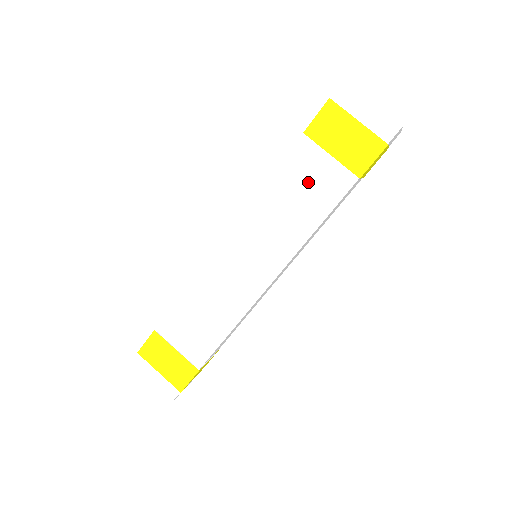
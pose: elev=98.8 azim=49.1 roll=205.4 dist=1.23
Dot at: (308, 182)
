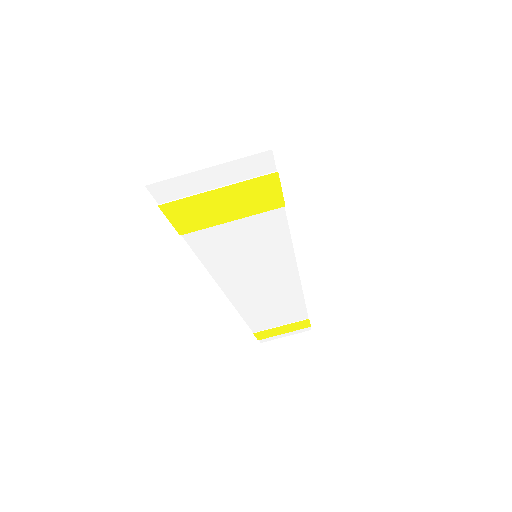
Dot at: (240, 243)
